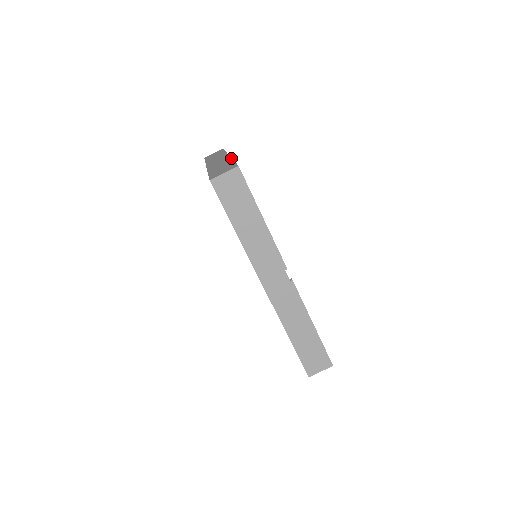
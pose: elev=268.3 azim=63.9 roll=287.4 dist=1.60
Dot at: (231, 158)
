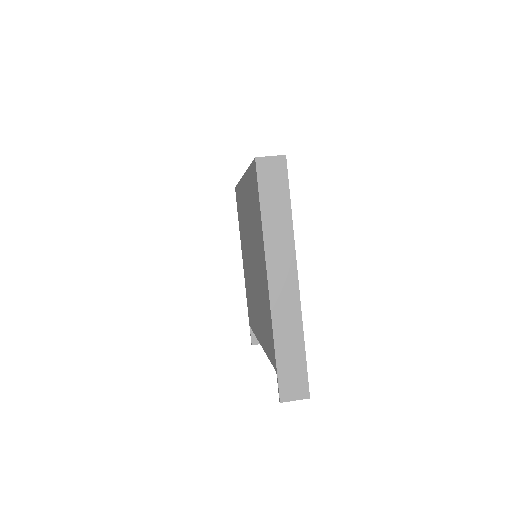
Dot at: occluded
